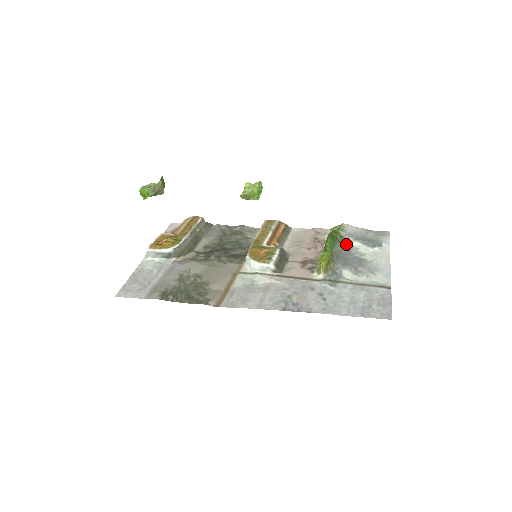
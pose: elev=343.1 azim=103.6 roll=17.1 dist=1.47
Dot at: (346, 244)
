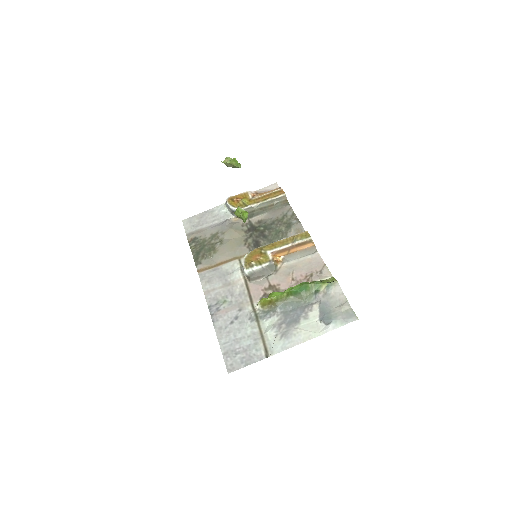
Dot at: (313, 299)
